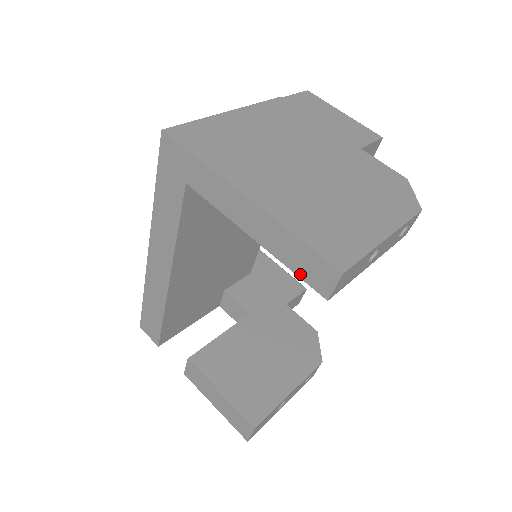
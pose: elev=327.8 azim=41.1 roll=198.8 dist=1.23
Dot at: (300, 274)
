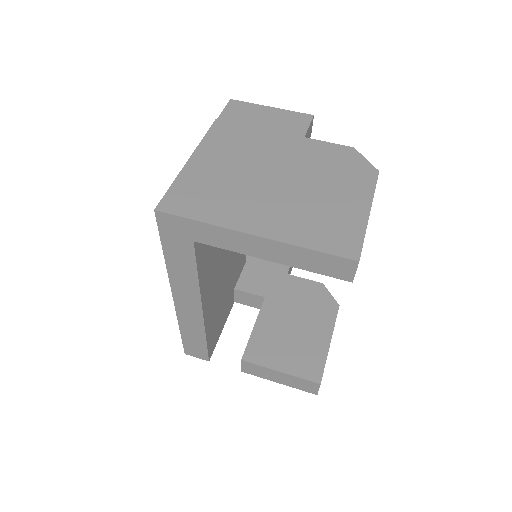
Dot at: (323, 273)
